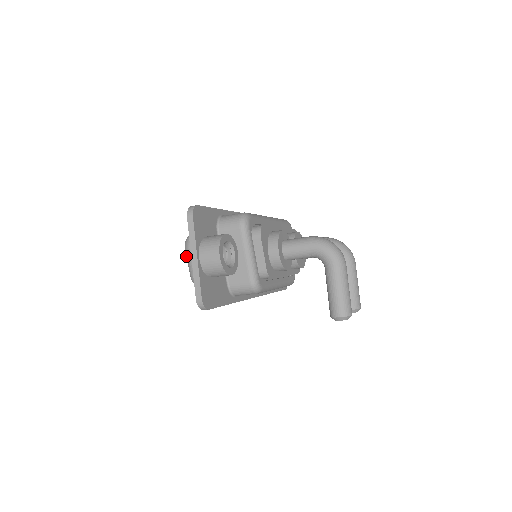
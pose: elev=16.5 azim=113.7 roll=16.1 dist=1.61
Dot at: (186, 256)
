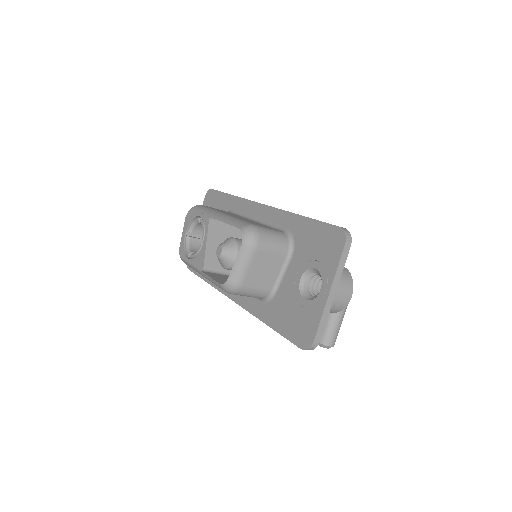
Dot at: (240, 254)
